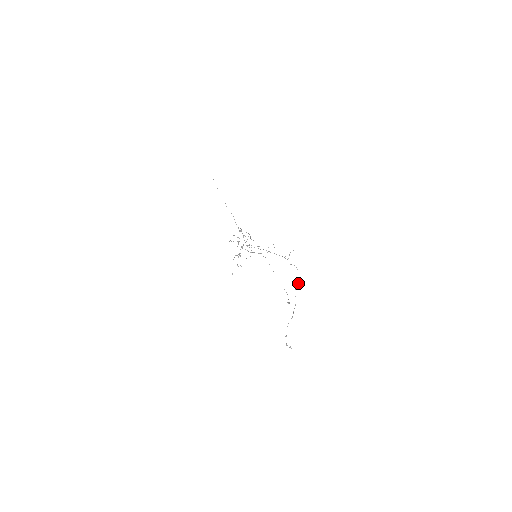
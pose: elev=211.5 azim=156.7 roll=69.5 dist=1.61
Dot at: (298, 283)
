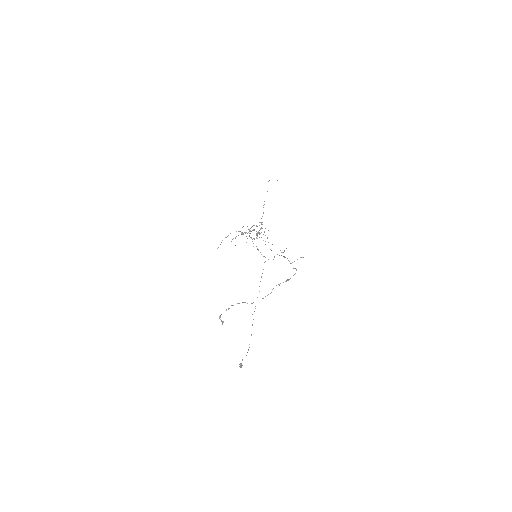
Dot at: (287, 279)
